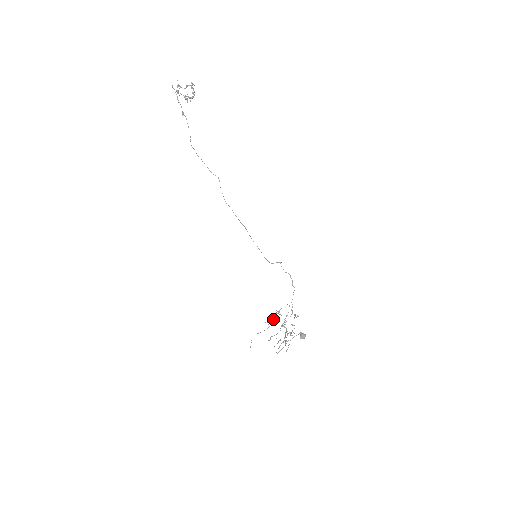
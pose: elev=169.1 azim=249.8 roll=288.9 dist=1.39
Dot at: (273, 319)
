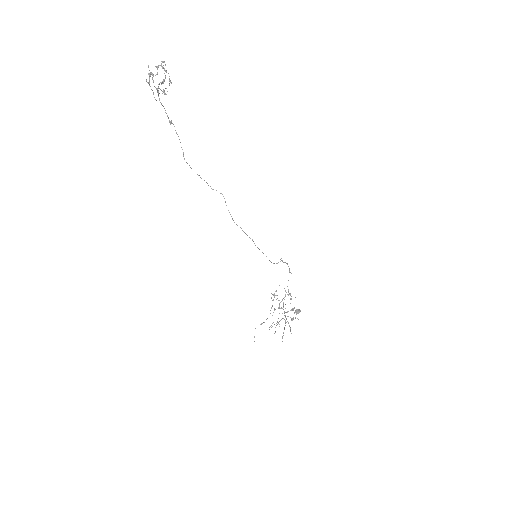
Dot at: (275, 309)
